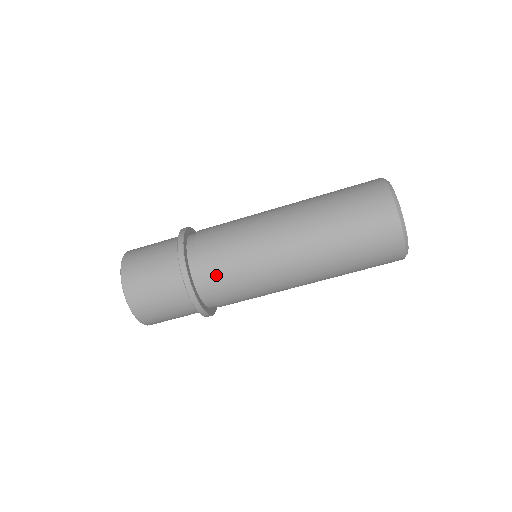
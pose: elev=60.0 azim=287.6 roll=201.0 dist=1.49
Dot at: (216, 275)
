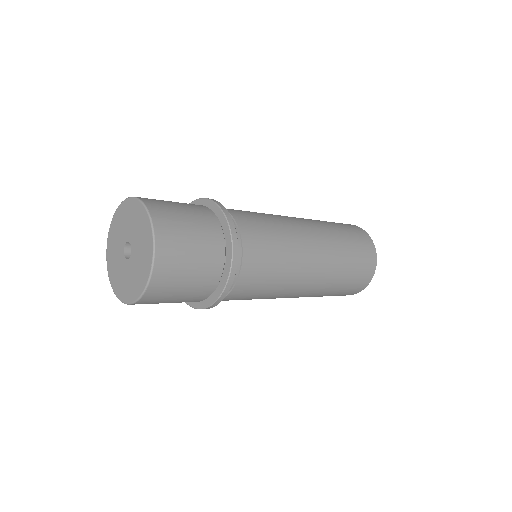
Dot at: (237, 298)
